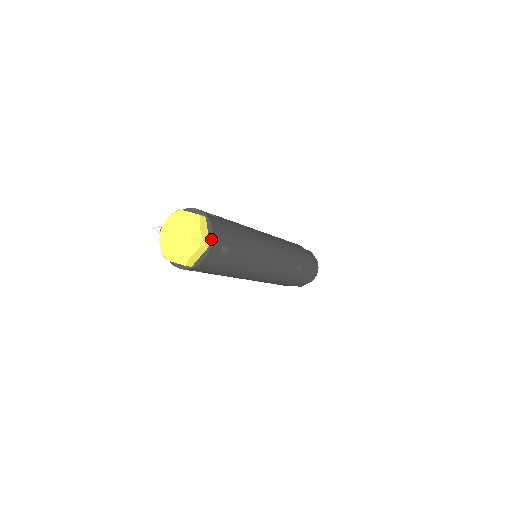
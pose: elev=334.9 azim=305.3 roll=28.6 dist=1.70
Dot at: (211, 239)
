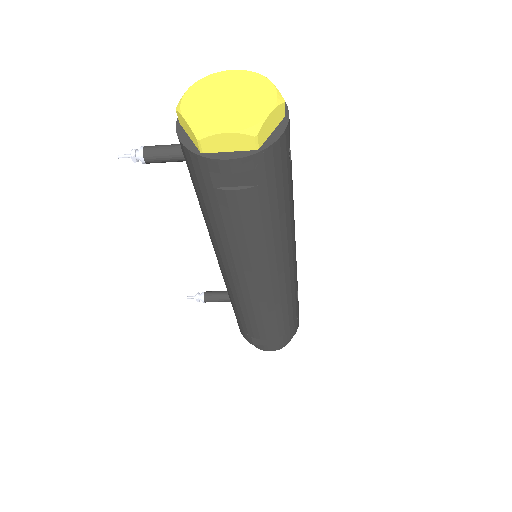
Dot at: (285, 107)
